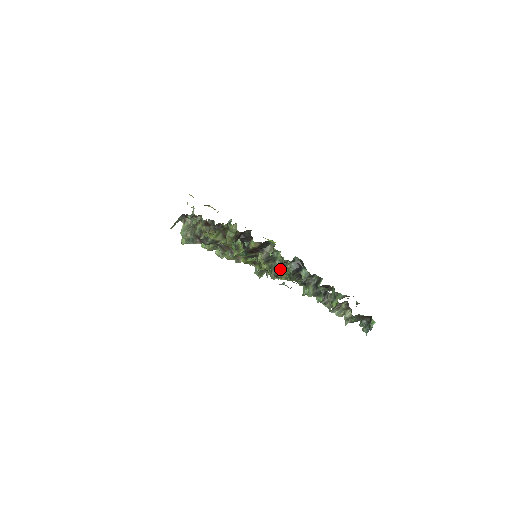
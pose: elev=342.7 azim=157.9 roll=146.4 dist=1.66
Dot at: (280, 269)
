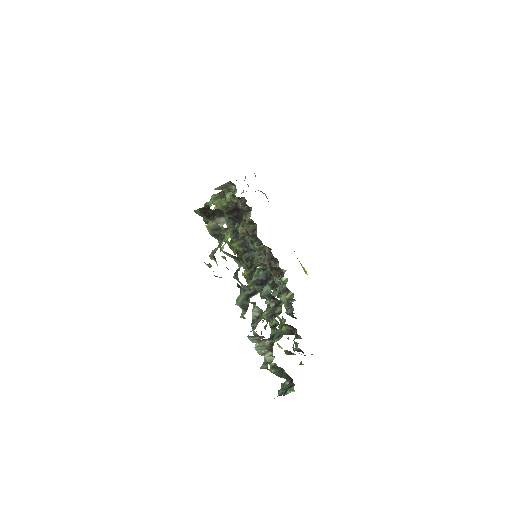
Dot at: (239, 264)
